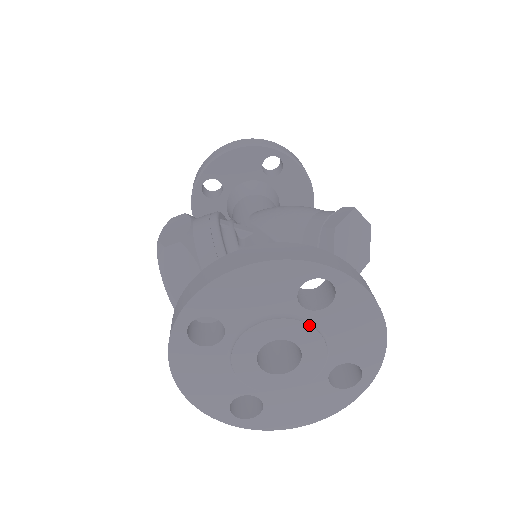
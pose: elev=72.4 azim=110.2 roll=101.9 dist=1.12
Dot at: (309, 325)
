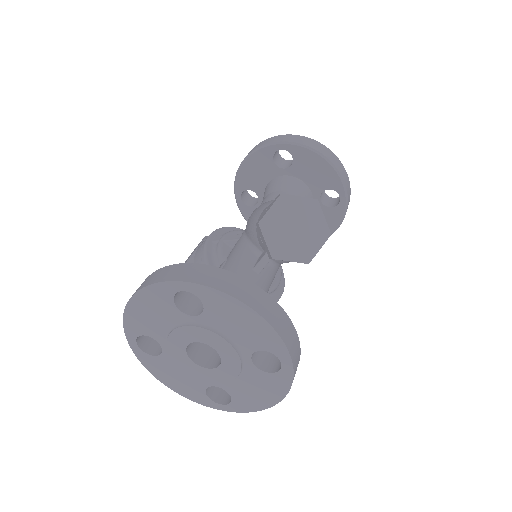
Dot at: (201, 328)
